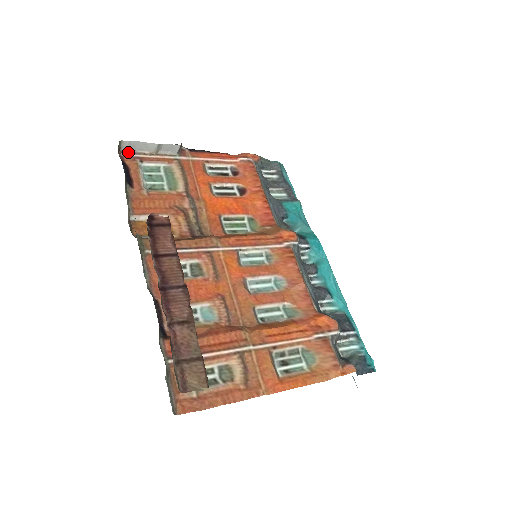
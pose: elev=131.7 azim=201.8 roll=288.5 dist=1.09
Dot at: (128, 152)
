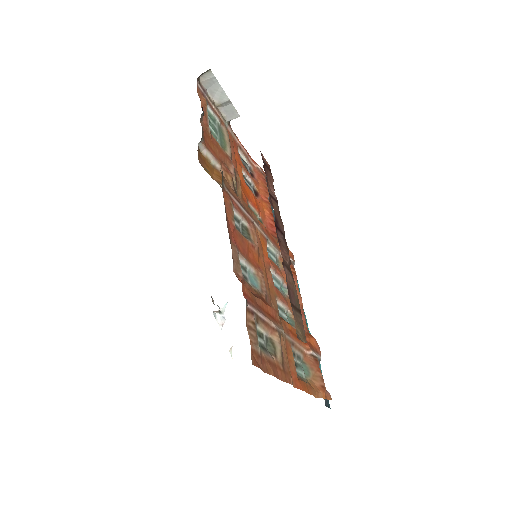
Dot at: (201, 85)
